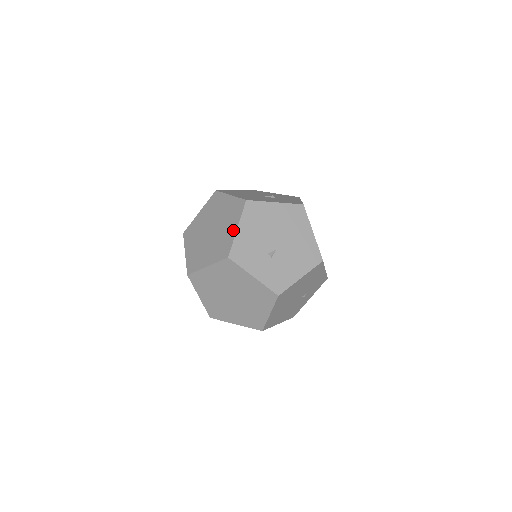
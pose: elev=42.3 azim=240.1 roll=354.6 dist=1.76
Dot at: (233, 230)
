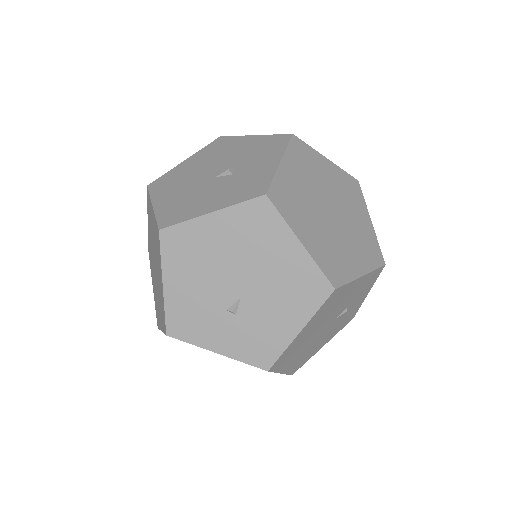
Dot at: (161, 285)
